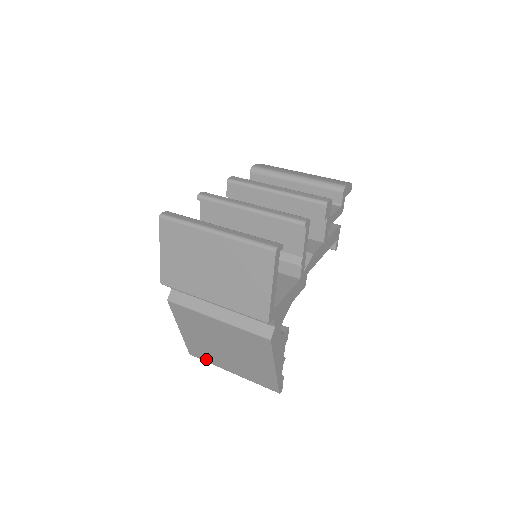
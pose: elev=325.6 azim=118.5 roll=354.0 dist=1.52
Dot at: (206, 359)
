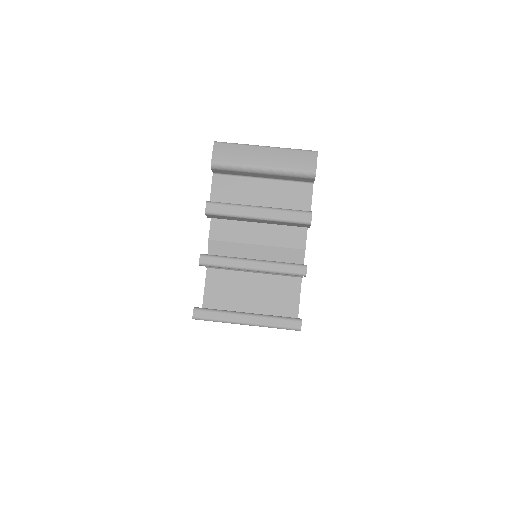
Dot at: occluded
